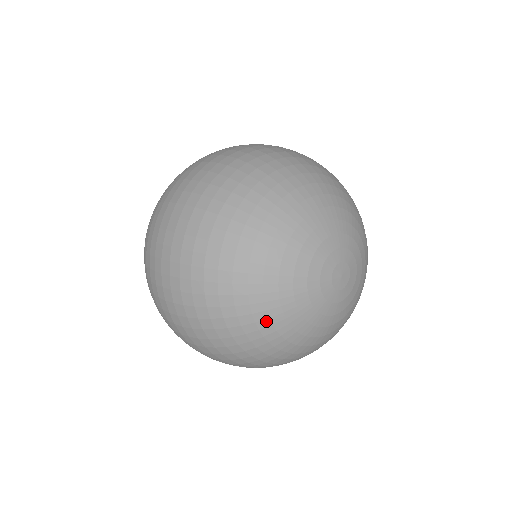
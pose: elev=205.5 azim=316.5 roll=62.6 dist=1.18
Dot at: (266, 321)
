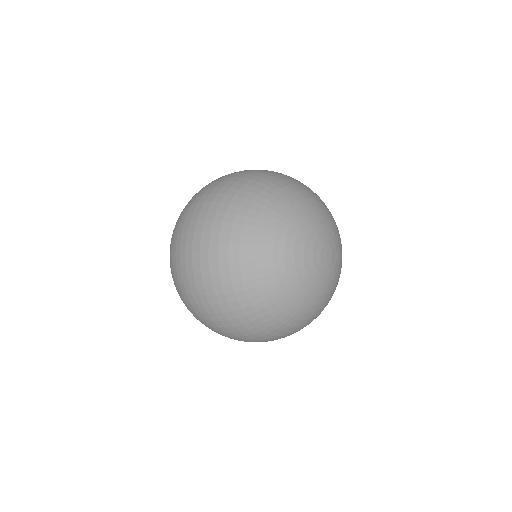
Dot at: (271, 270)
